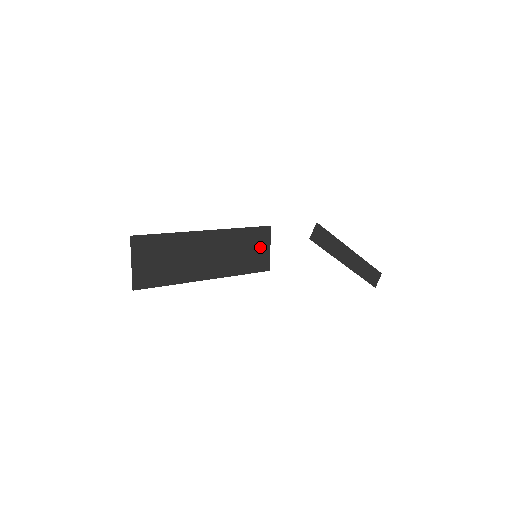
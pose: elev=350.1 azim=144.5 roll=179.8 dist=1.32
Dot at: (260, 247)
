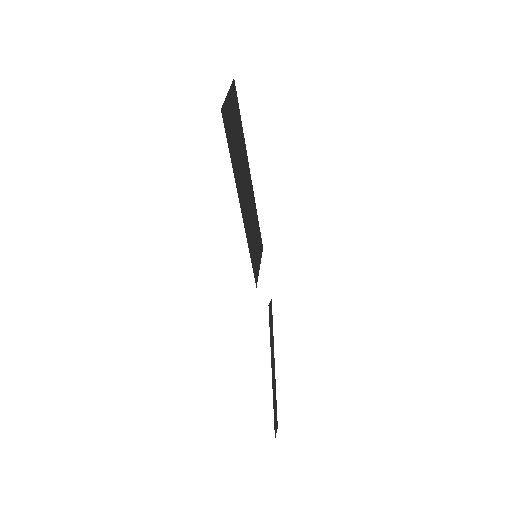
Dot at: (258, 253)
